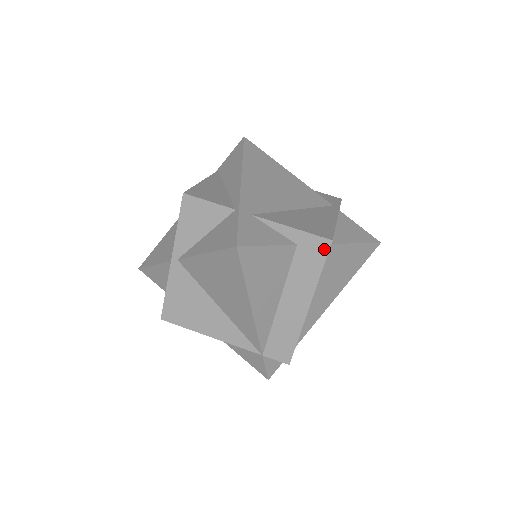
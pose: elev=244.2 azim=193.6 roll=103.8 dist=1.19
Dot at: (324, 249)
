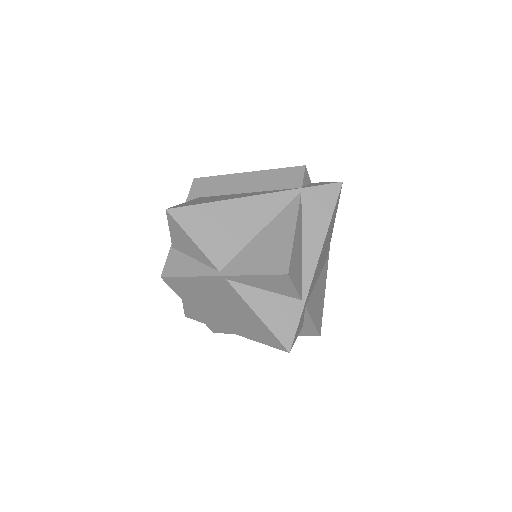
Dot at: (311, 334)
